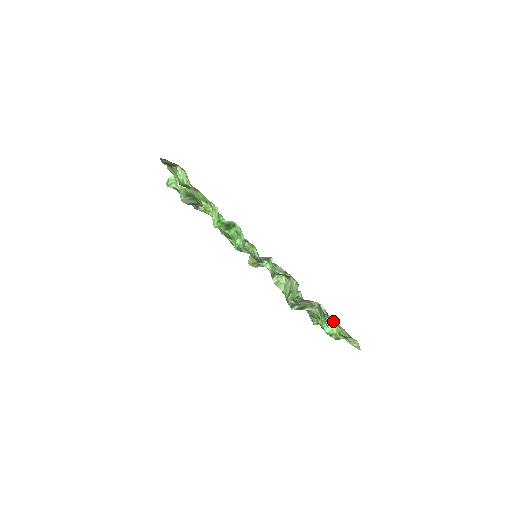
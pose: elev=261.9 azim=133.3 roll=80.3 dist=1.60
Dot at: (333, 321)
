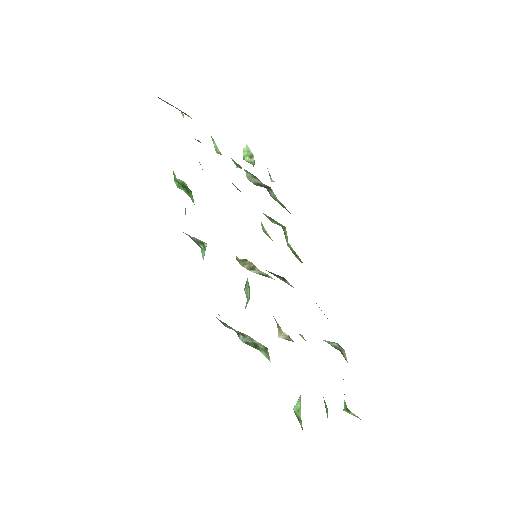
Dot at: occluded
